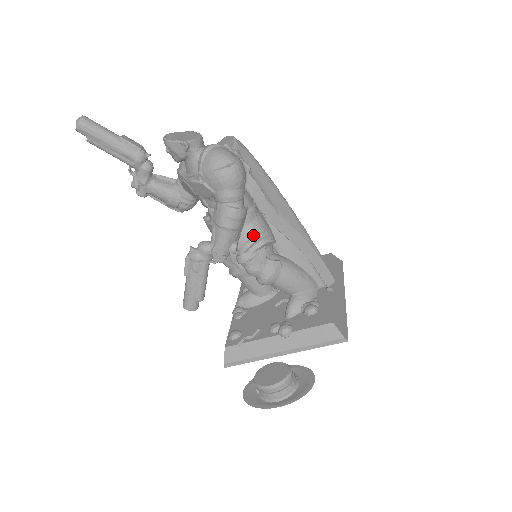
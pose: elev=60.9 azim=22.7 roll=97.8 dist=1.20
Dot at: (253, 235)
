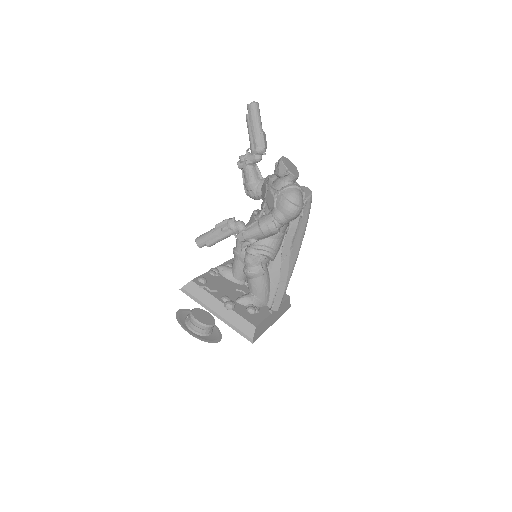
Dot at: (268, 246)
